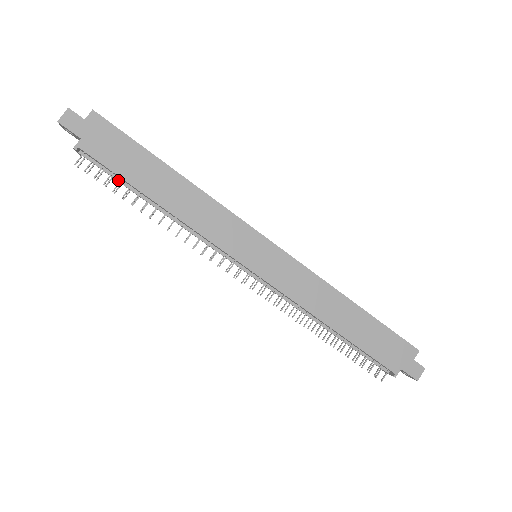
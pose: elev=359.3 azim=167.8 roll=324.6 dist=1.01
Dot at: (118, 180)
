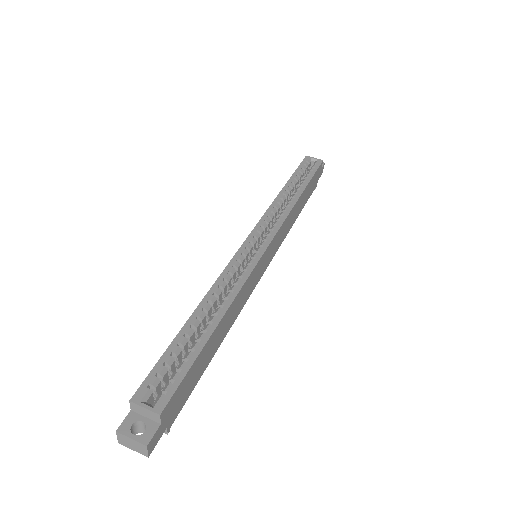
Dot at: occluded
